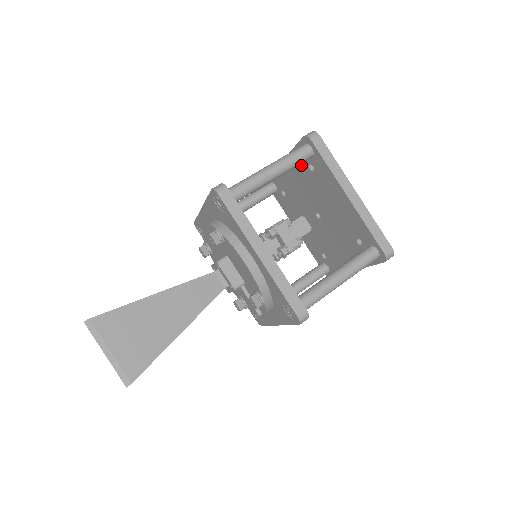
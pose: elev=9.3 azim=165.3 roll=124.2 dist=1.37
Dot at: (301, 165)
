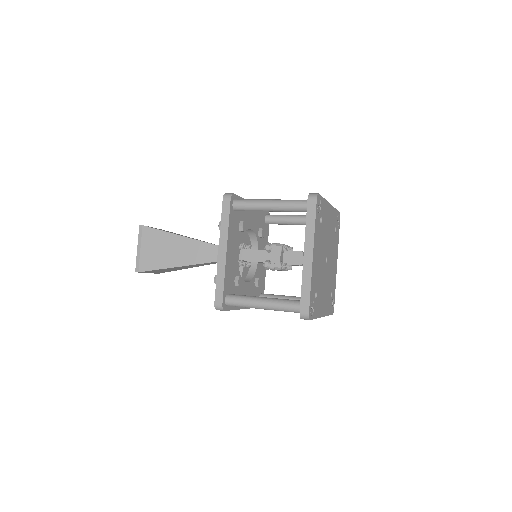
Dot at: occluded
